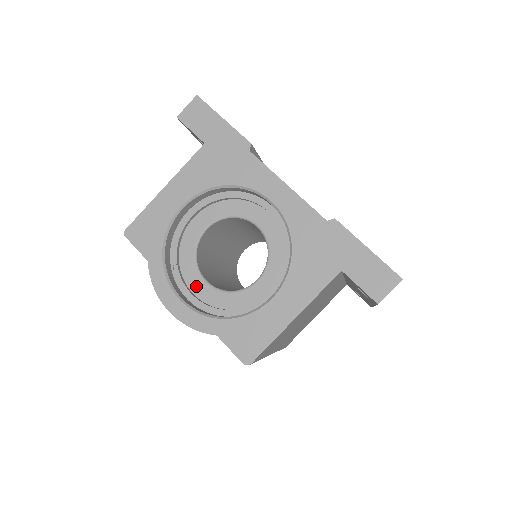
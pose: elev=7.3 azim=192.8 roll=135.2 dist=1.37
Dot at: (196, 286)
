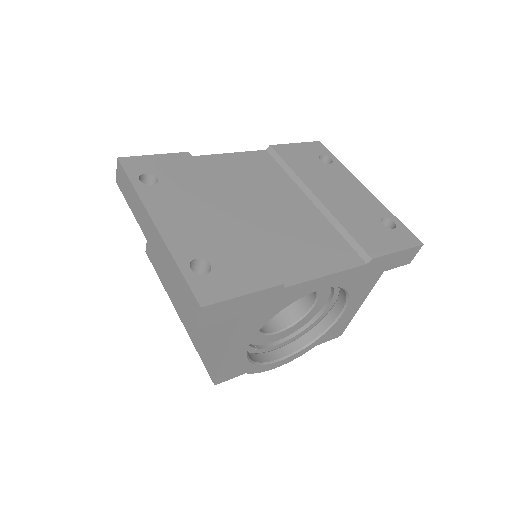
Dot at: (274, 339)
